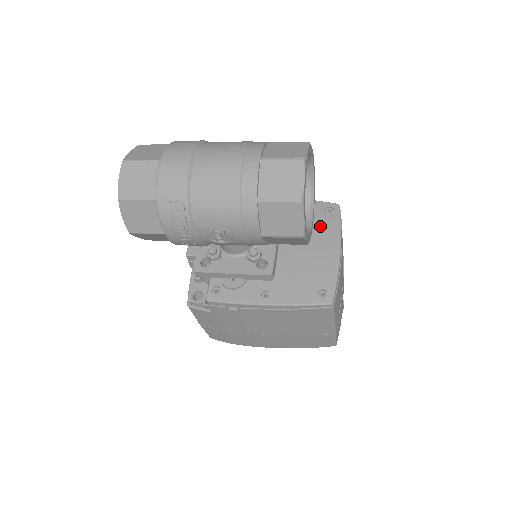
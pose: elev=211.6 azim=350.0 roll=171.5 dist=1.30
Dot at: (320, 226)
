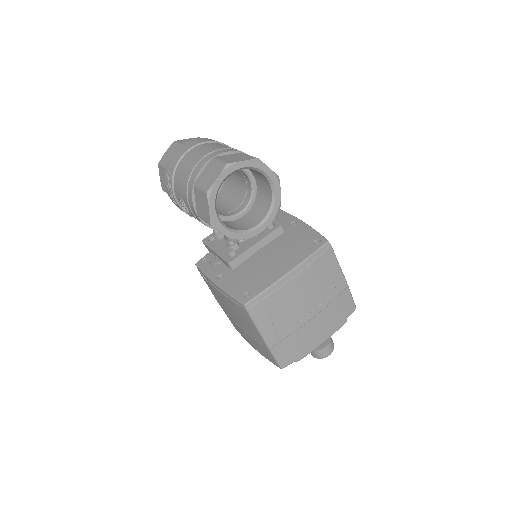
Dot at: (296, 250)
